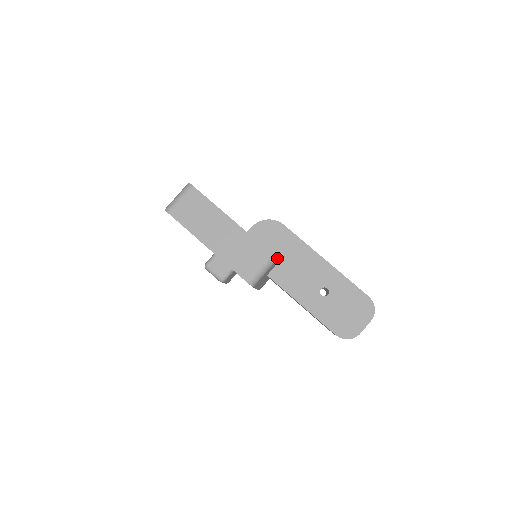
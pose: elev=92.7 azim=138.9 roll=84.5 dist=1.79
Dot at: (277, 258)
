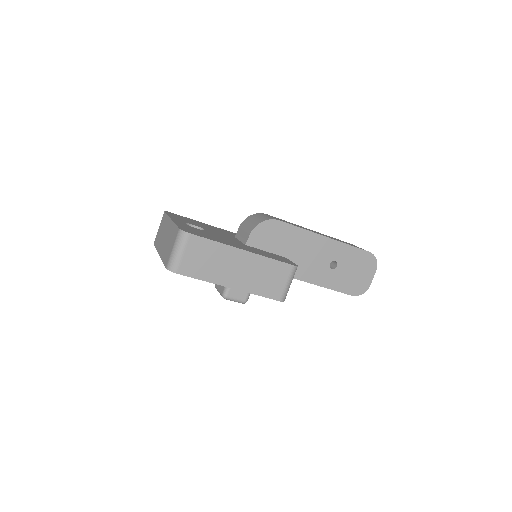
Dot at: (284, 255)
